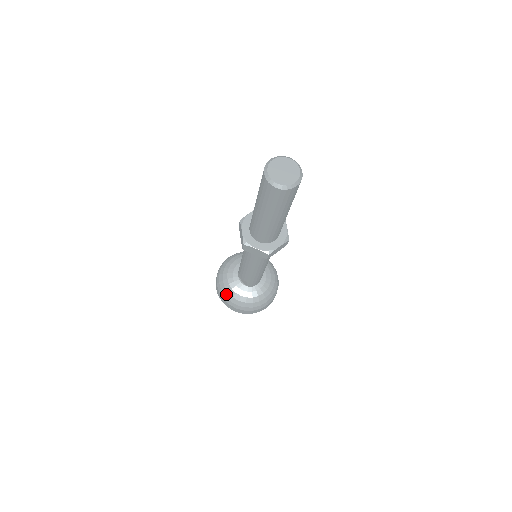
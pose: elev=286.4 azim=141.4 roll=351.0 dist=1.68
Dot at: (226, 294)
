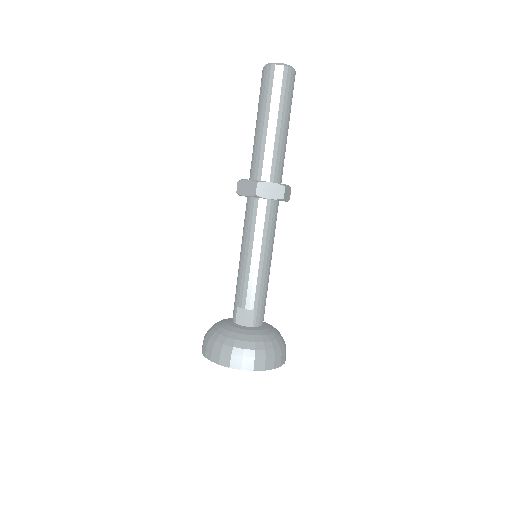
Dot at: (233, 343)
